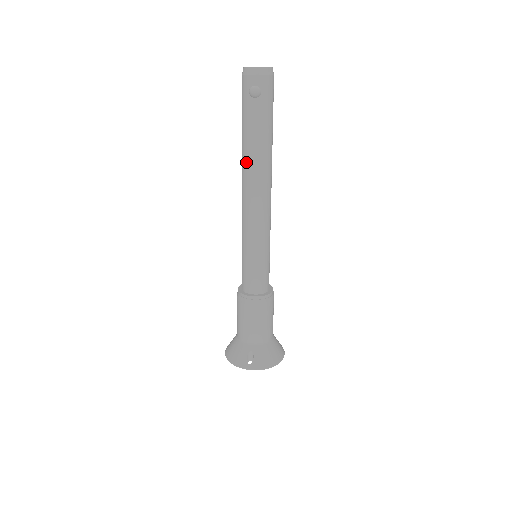
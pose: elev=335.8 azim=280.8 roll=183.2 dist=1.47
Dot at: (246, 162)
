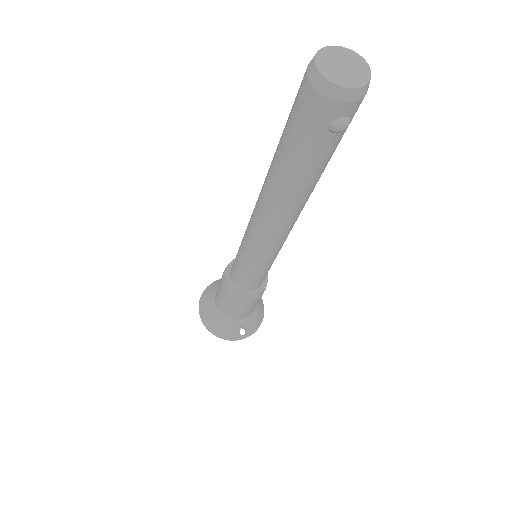
Dot at: (286, 200)
